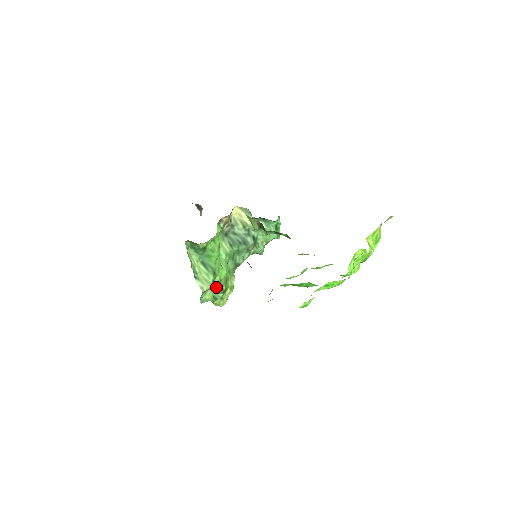
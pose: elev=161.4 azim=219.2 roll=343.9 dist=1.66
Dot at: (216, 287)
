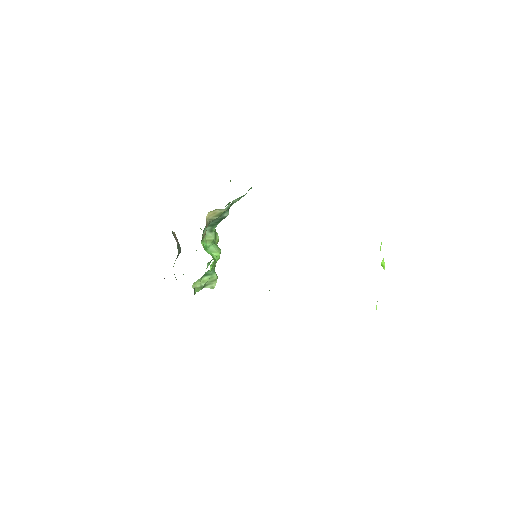
Dot at: (215, 266)
